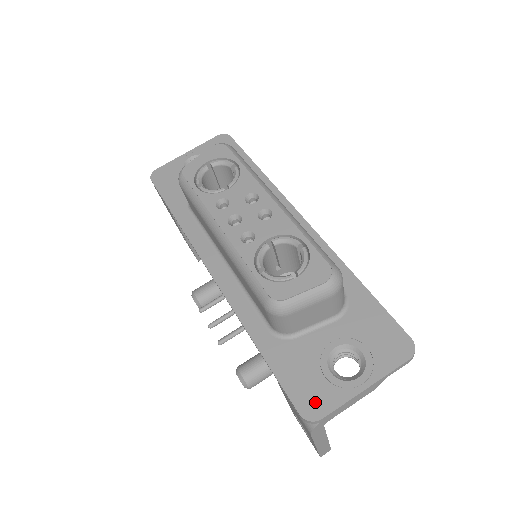
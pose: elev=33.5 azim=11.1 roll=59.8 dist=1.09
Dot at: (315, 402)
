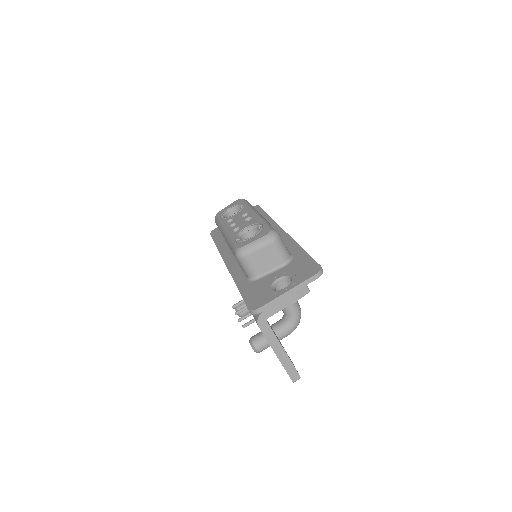
Dot at: (258, 302)
